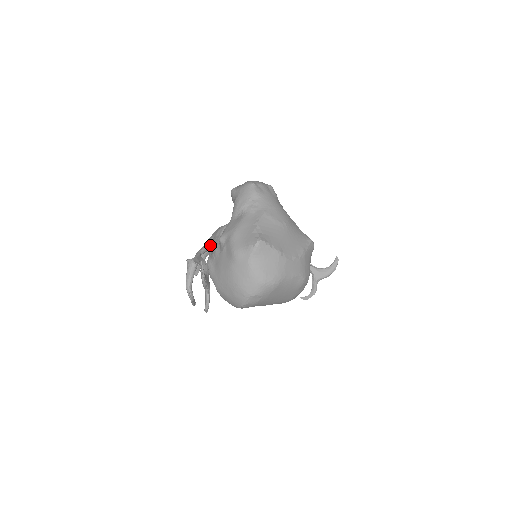
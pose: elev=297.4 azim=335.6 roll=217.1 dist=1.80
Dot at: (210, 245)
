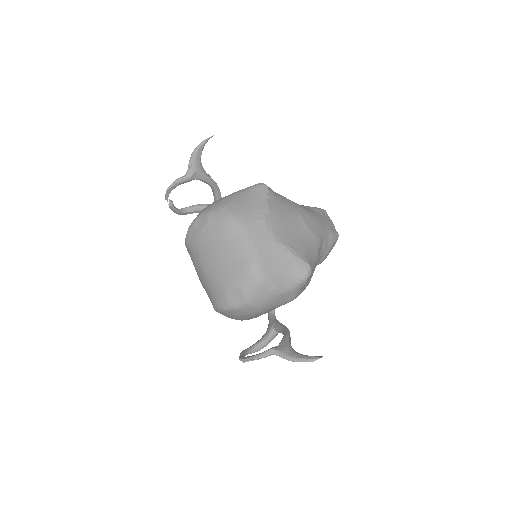
Dot at: occluded
